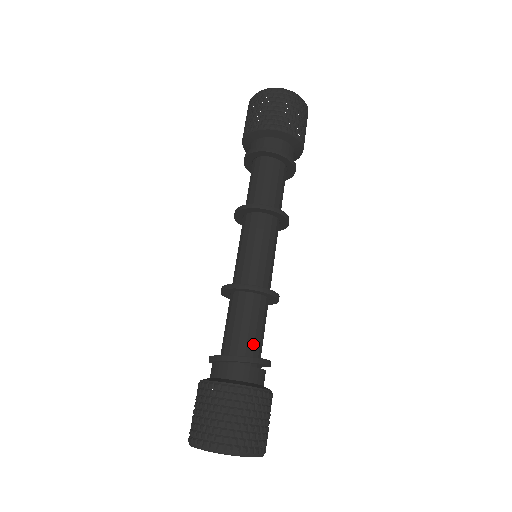
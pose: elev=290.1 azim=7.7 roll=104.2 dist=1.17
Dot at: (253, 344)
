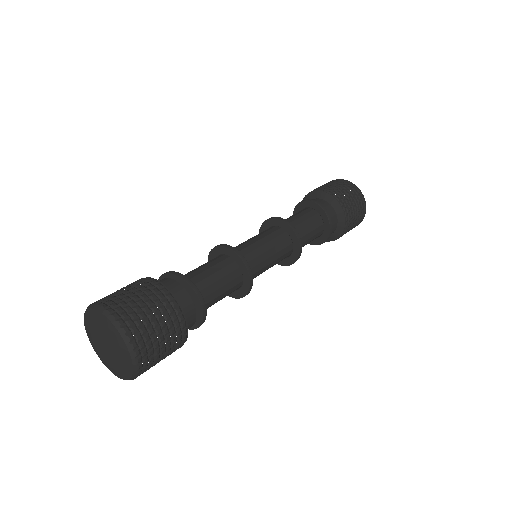
Dot at: (199, 281)
